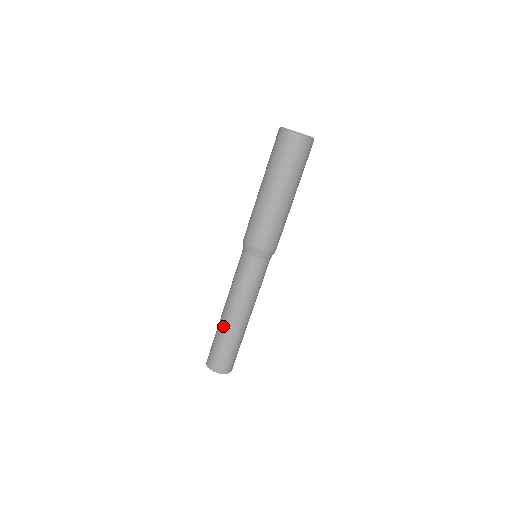
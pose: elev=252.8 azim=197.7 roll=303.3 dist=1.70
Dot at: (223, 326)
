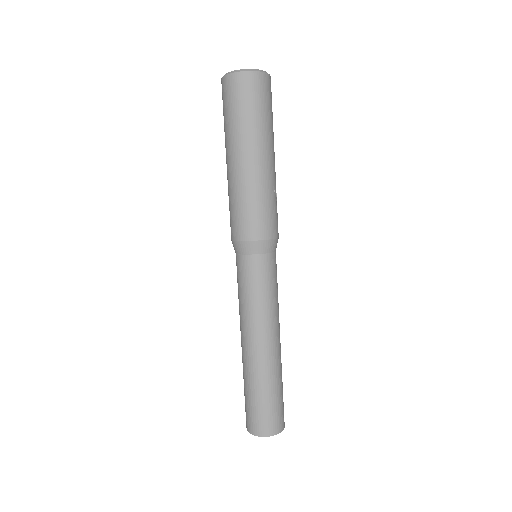
Dot at: (254, 368)
